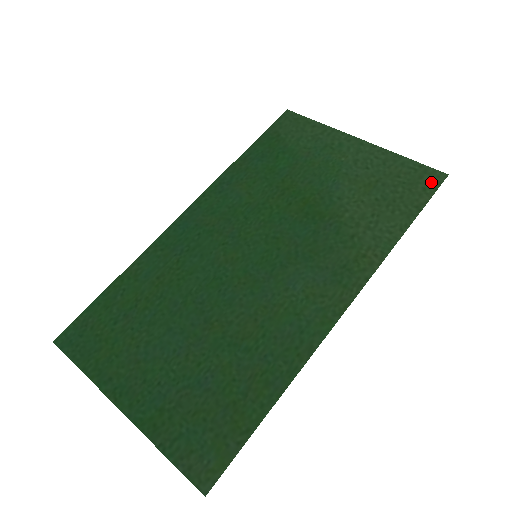
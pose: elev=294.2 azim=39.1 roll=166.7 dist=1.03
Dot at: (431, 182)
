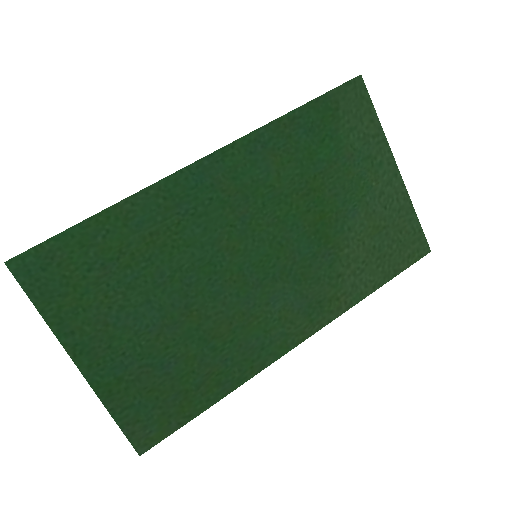
Dot at: (417, 252)
